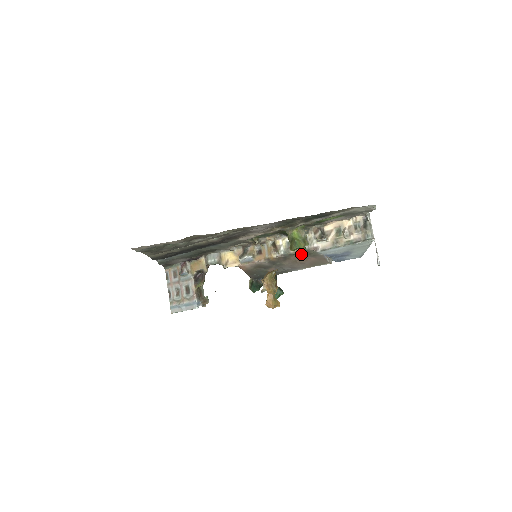
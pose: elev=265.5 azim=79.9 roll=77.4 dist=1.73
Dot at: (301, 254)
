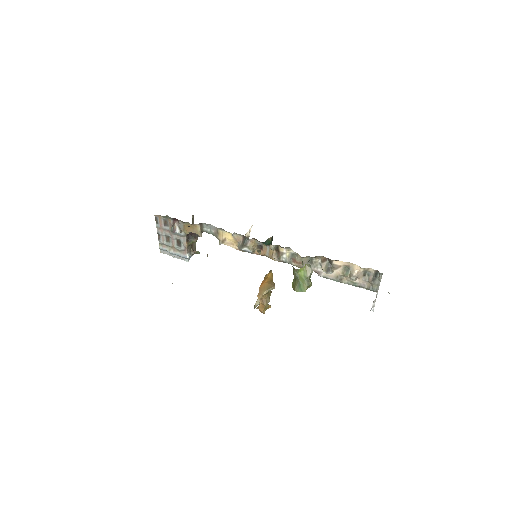
Dot at: (302, 267)
